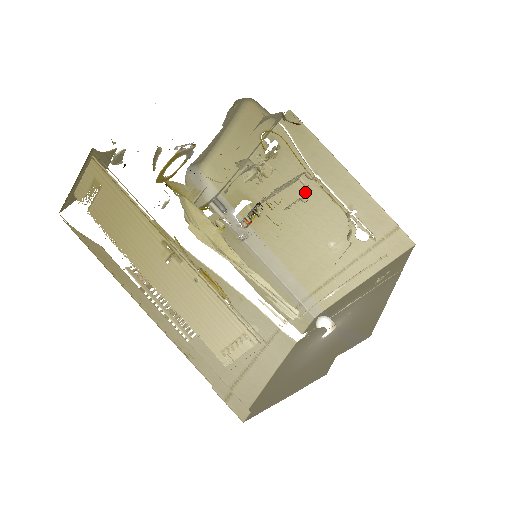
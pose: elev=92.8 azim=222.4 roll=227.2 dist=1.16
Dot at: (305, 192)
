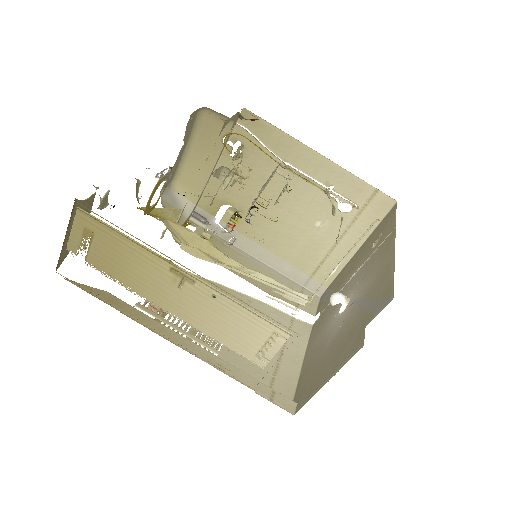
Dot at: (280, 182)
